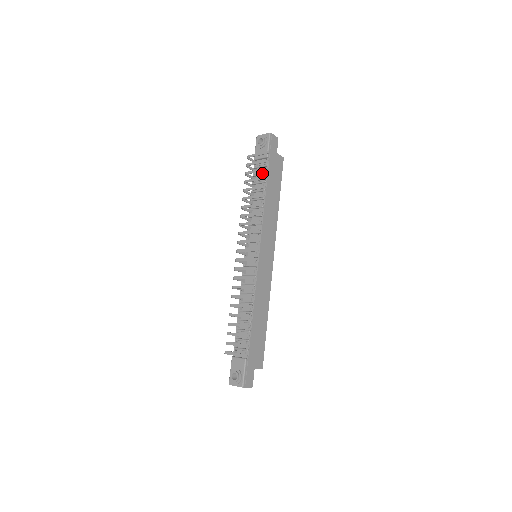
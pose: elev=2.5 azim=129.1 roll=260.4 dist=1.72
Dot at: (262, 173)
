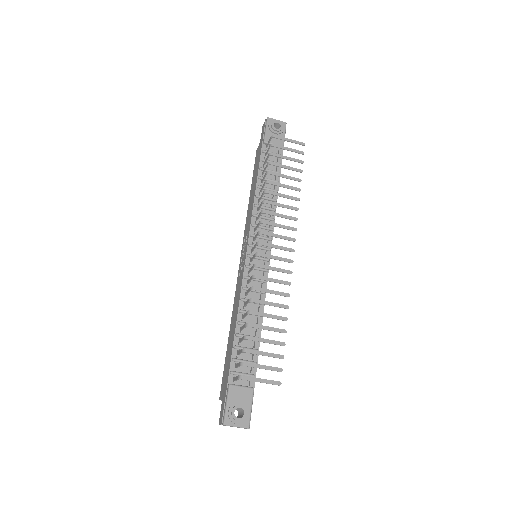
Dot at: (276, 162)
